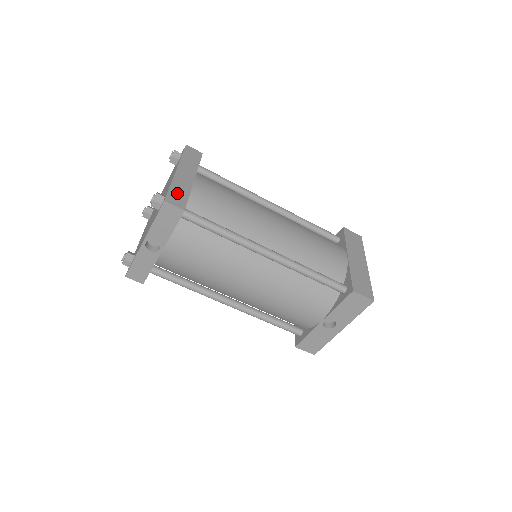
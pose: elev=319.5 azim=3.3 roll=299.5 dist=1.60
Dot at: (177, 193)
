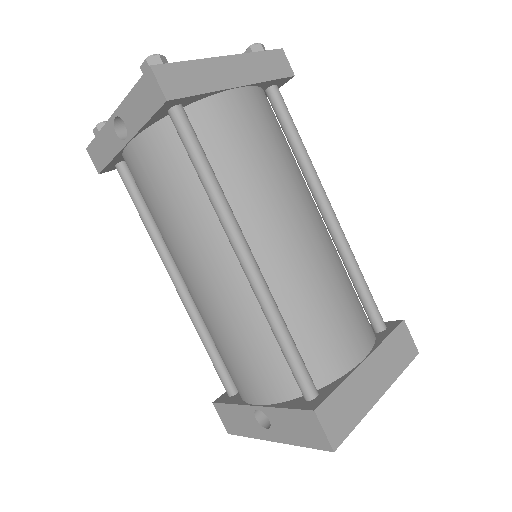
Dot at: (186, 76)
